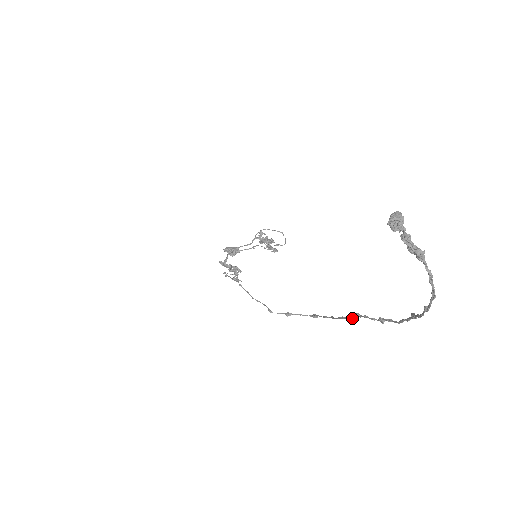
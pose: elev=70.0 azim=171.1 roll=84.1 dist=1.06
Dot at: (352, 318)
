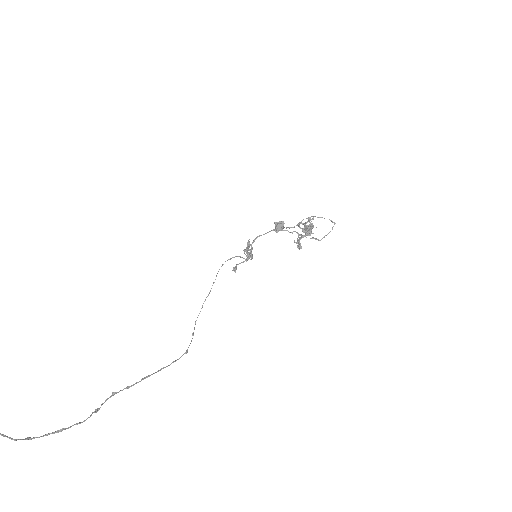
Dot at: (127, 388)
